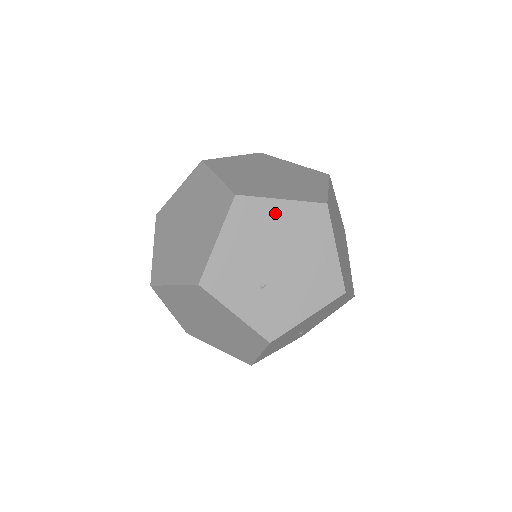
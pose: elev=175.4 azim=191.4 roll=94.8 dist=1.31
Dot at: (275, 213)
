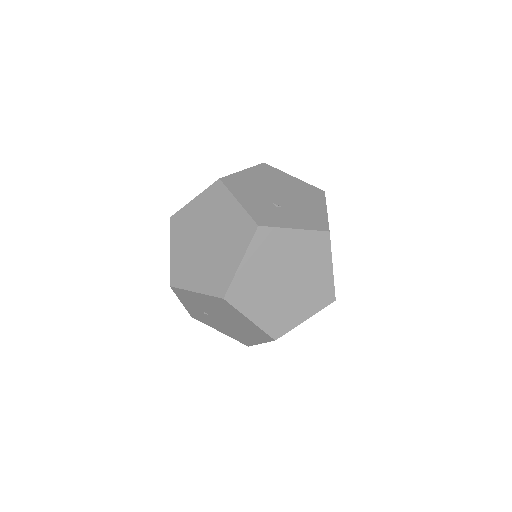
Dot at: (240, 317)
